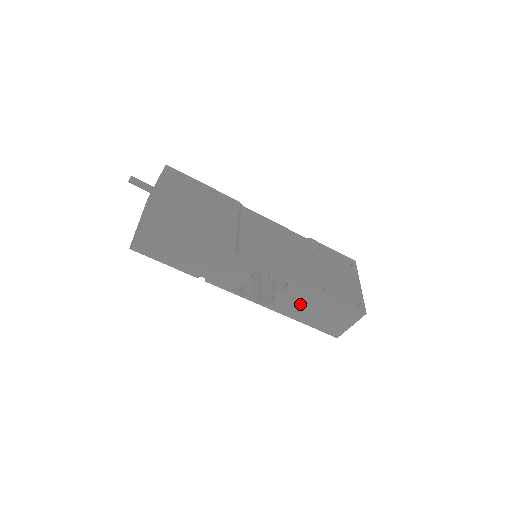
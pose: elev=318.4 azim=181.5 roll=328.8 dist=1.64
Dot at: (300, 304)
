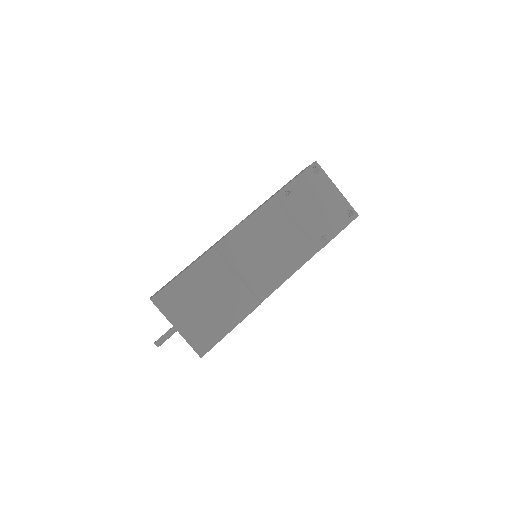
Dot at: occluded
